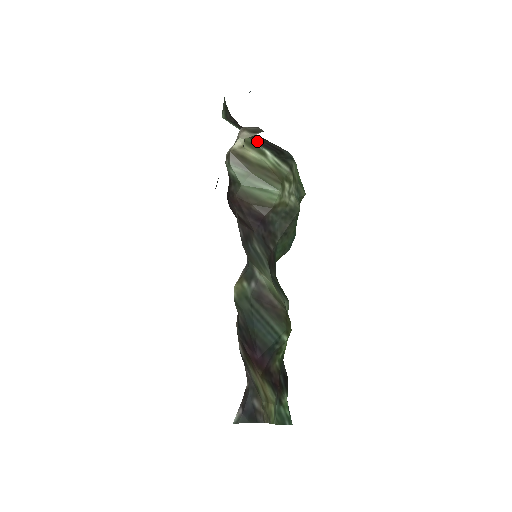
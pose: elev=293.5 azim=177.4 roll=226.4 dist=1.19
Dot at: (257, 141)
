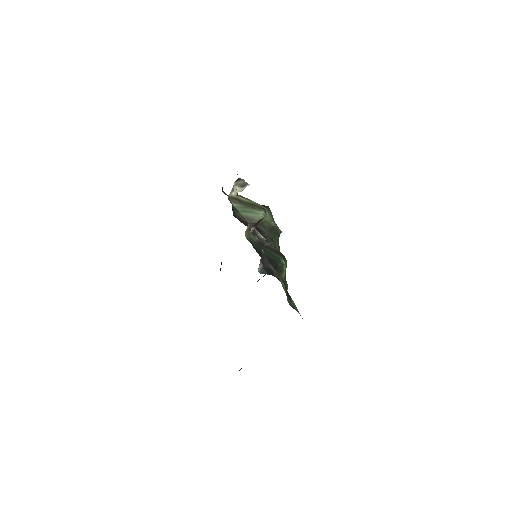
Dot at: occluded
